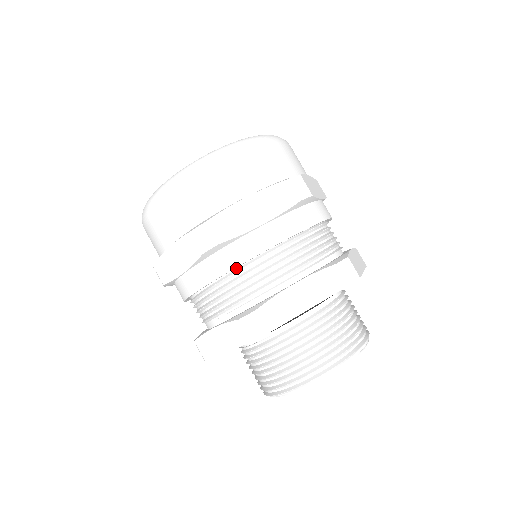
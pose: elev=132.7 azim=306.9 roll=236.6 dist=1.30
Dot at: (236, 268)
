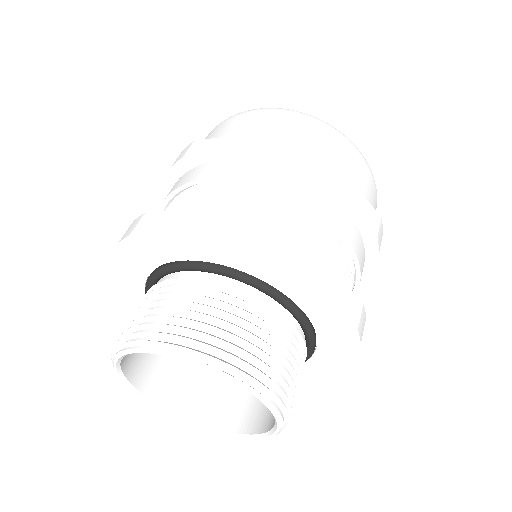
Dot at: (186, 195)
